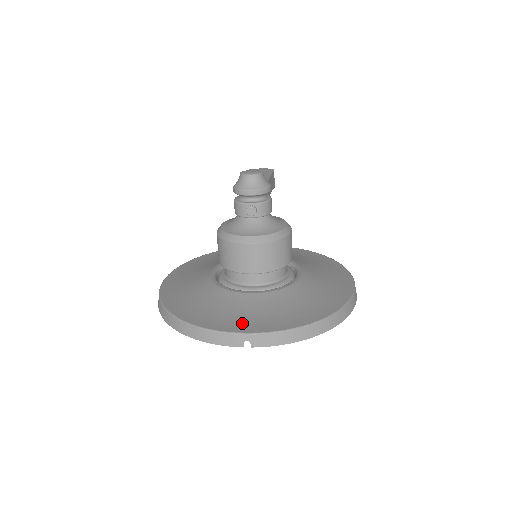
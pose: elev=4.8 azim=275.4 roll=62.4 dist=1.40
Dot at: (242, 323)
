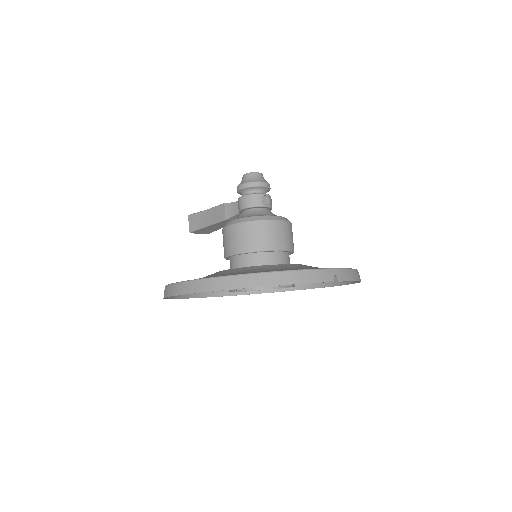
Dot at: occluded
